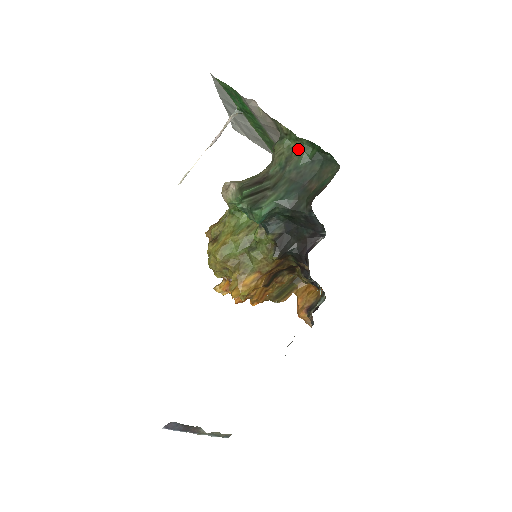
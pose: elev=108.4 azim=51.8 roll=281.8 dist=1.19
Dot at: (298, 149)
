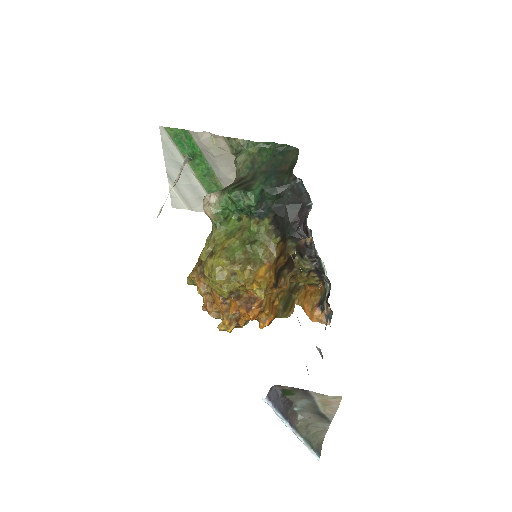
Dot at: (258, 152)
